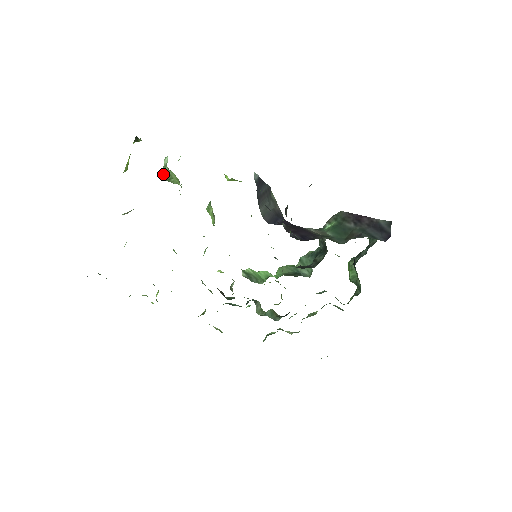
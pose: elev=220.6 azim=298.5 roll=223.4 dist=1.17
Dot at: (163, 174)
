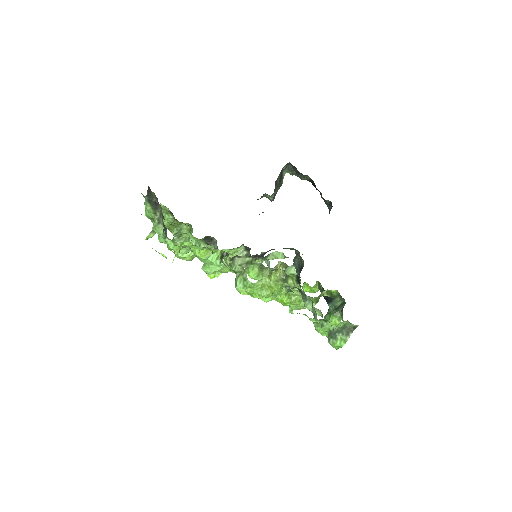
Dot at: (175, 234)
